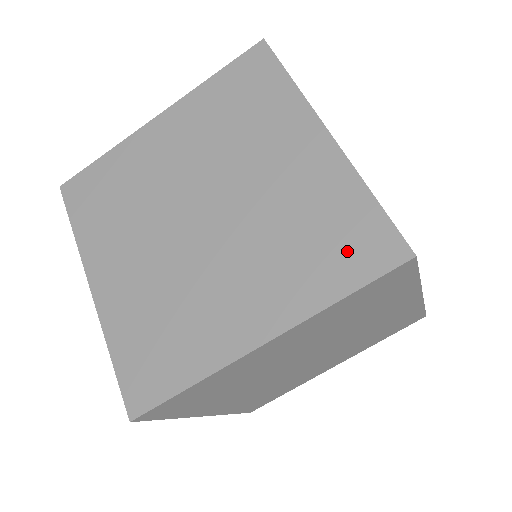
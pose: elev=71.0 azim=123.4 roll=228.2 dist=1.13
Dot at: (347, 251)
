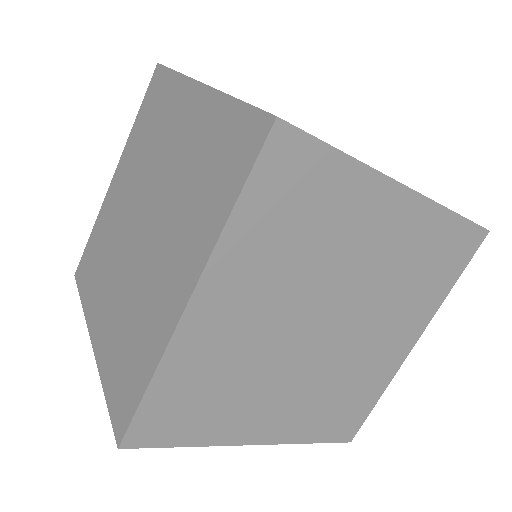
Dot at: (228, 163)
